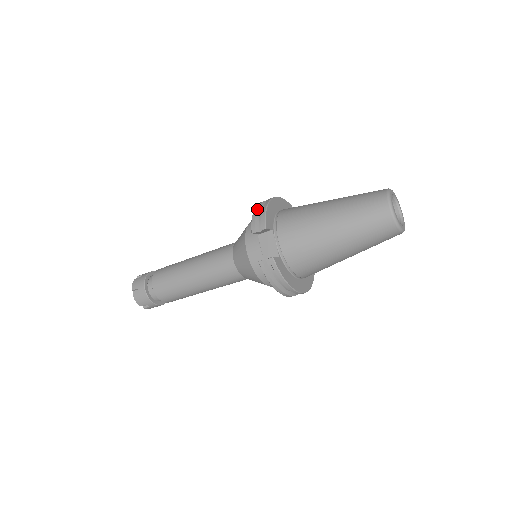
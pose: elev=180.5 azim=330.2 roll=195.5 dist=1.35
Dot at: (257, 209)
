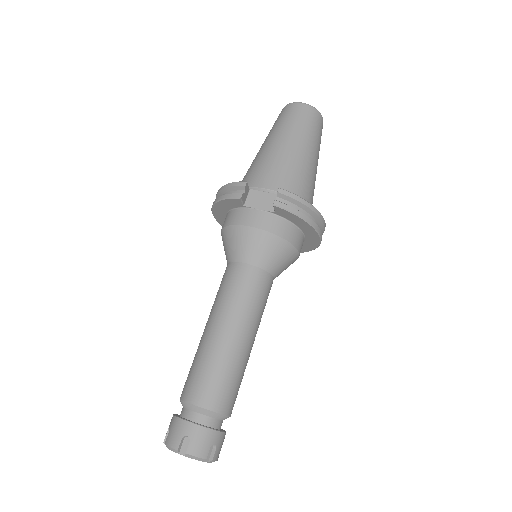
Dot at: (219, 197)
